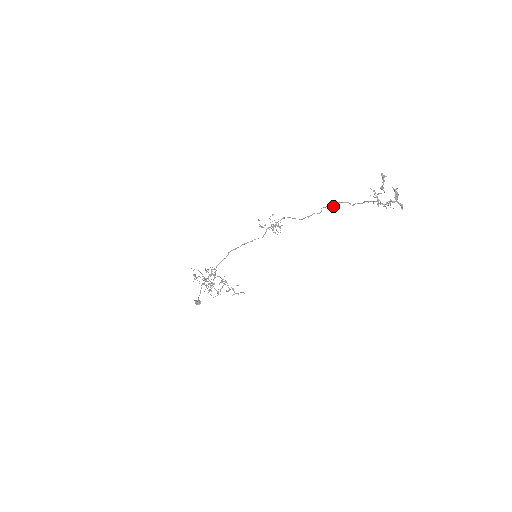
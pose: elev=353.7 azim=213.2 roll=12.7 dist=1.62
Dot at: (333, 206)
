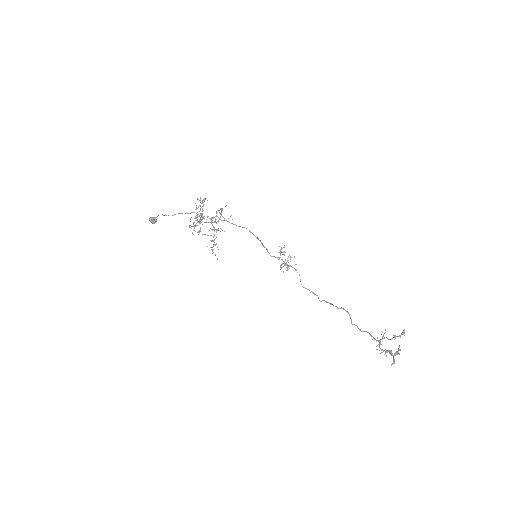
Dot at: (339, 308)
